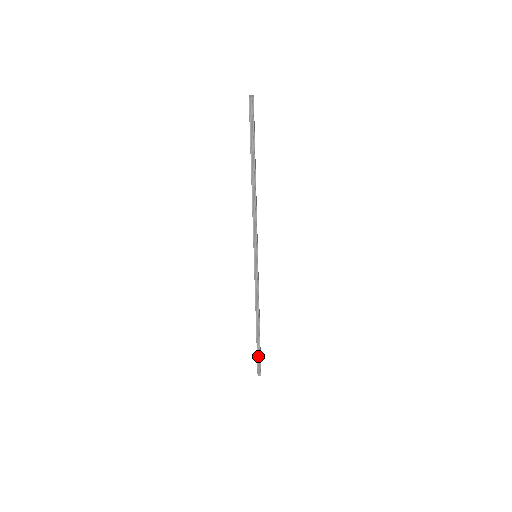
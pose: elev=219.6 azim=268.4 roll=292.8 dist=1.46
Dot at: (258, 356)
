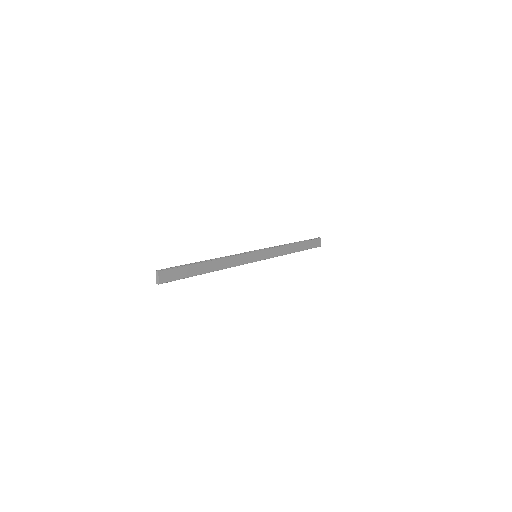
Dot at: (309, 248)
